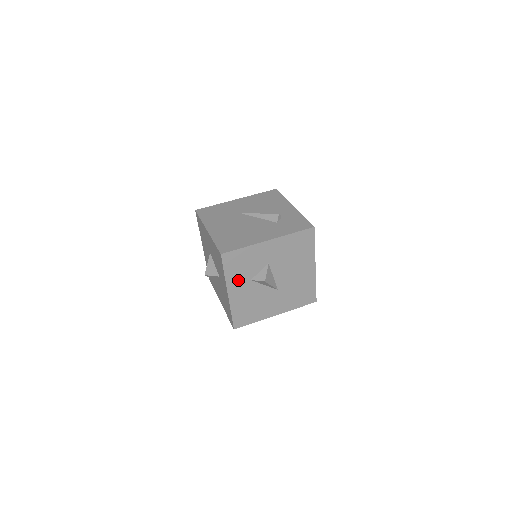
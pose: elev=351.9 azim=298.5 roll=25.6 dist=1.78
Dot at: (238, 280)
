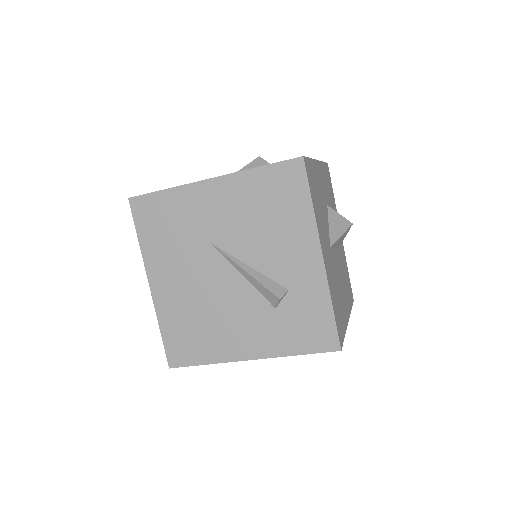
Dot at: occluded
